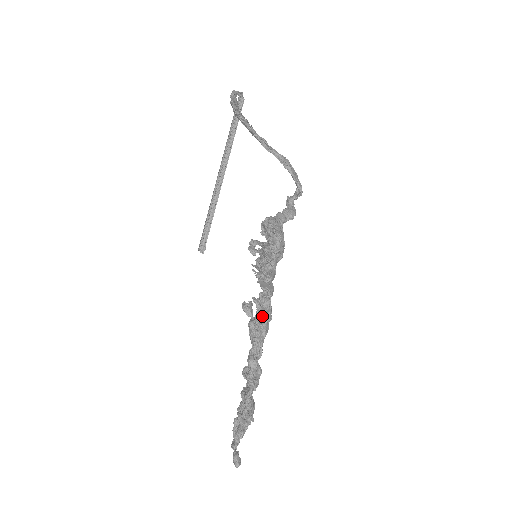
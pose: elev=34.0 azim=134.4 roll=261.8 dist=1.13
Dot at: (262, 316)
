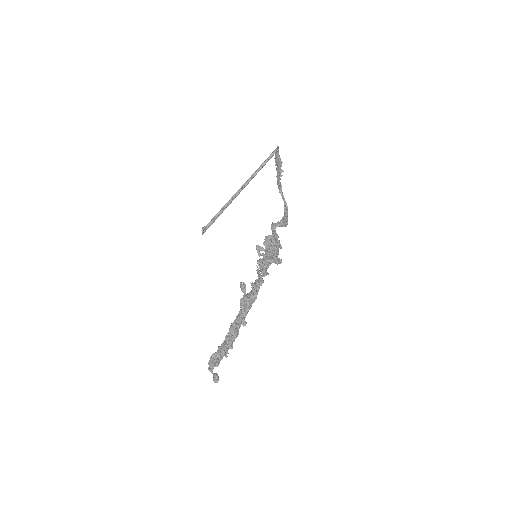
Dot at: (254, 295)
